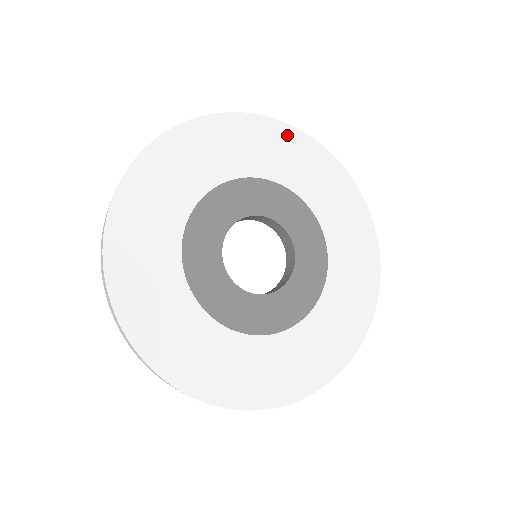
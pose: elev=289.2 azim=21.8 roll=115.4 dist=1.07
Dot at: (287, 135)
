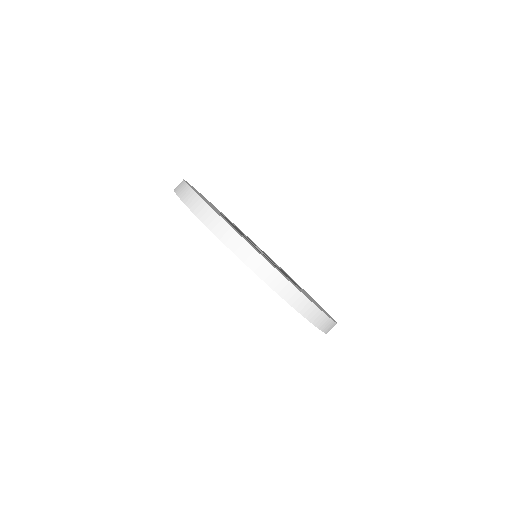
Dot at: occluded
